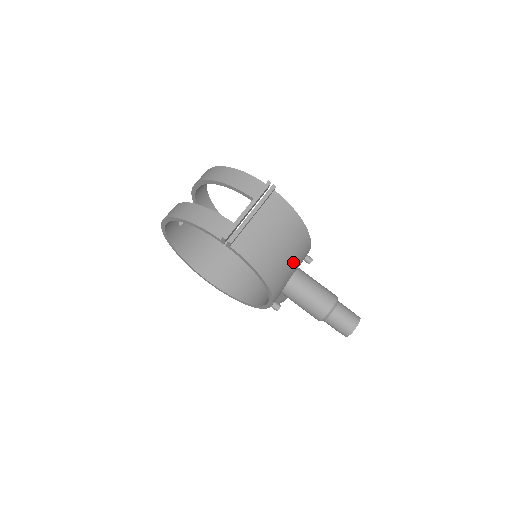
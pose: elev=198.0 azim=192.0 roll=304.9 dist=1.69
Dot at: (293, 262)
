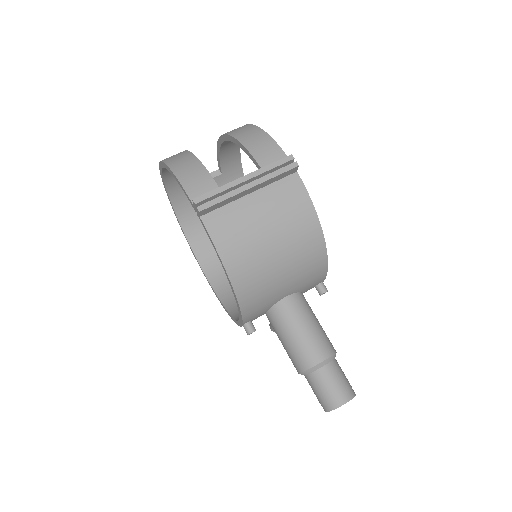
Dot at: (288, 278)
